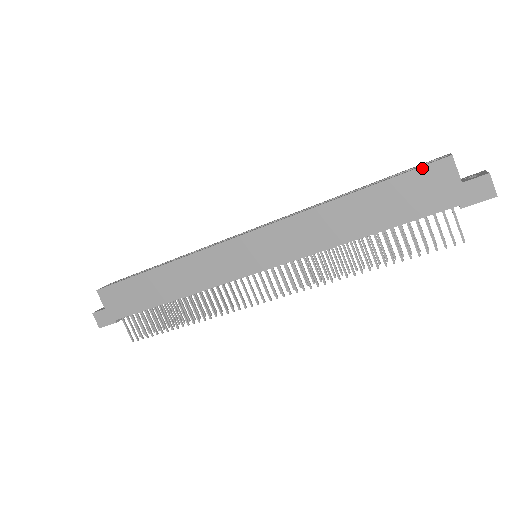
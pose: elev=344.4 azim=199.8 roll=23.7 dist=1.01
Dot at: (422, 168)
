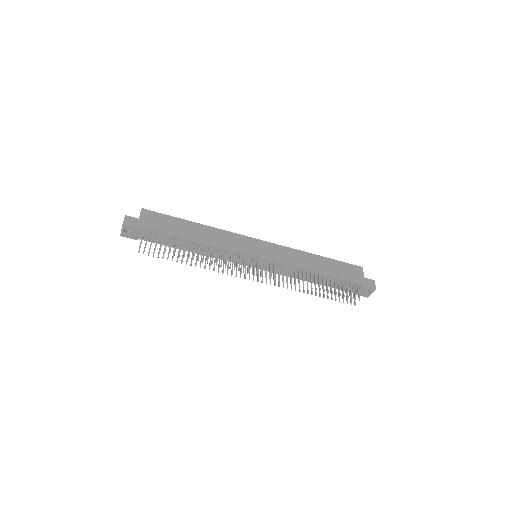
Dot at: (351, 264)
